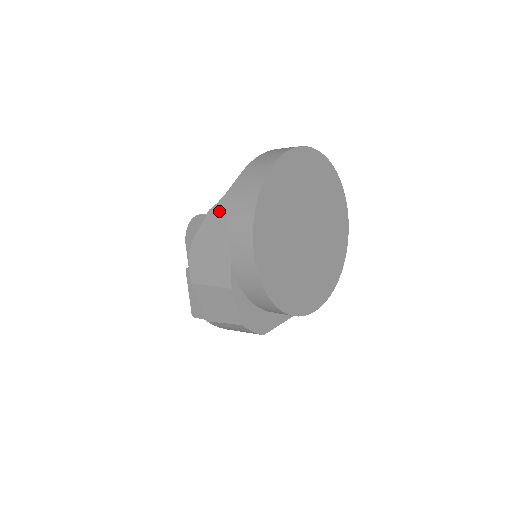
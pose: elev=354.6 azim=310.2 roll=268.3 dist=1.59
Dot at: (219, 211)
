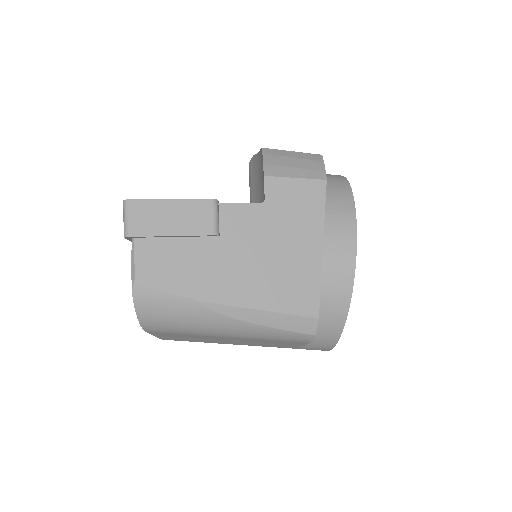
Dot at: occluded
